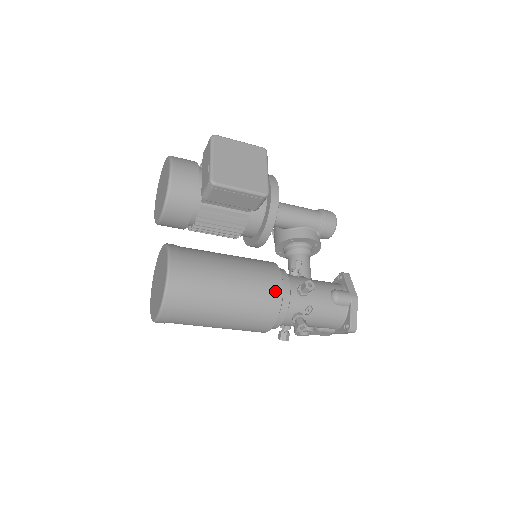
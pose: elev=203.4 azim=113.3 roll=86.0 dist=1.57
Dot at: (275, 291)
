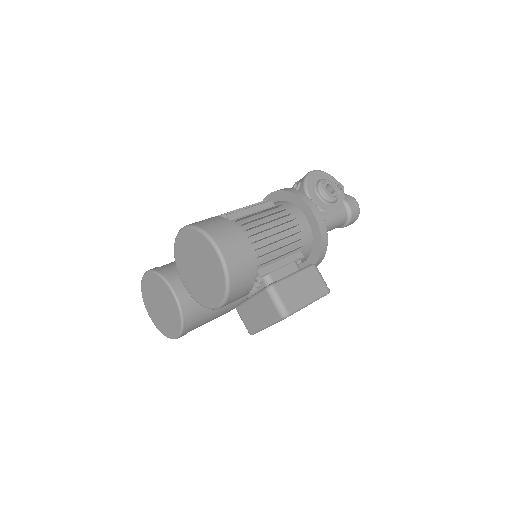
Dot at: occluded
